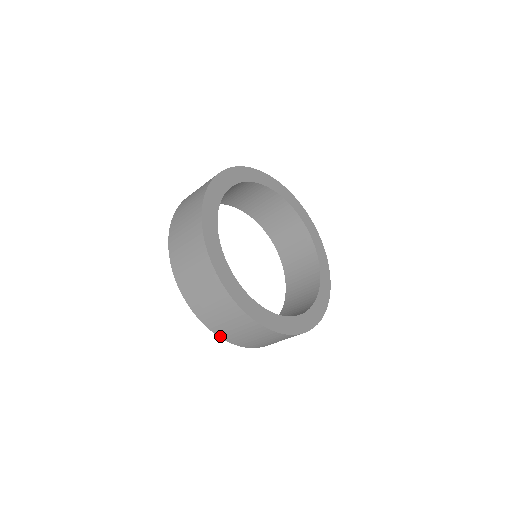
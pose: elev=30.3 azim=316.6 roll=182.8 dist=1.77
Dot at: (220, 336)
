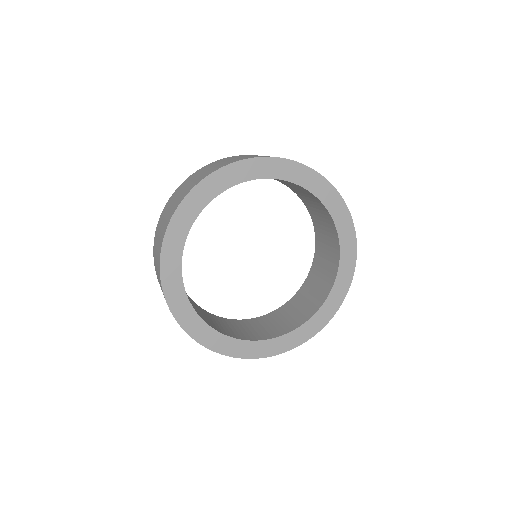
Dot at: occluded
